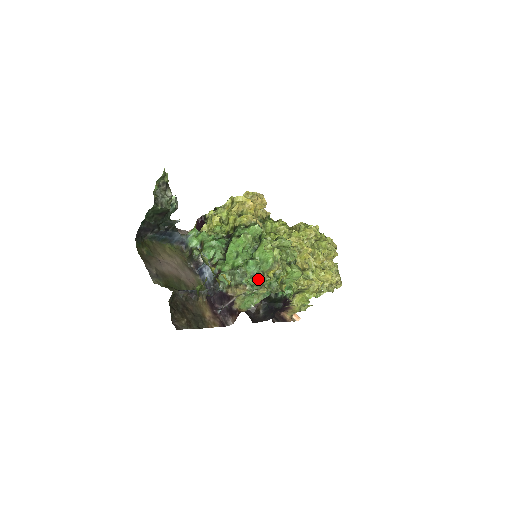
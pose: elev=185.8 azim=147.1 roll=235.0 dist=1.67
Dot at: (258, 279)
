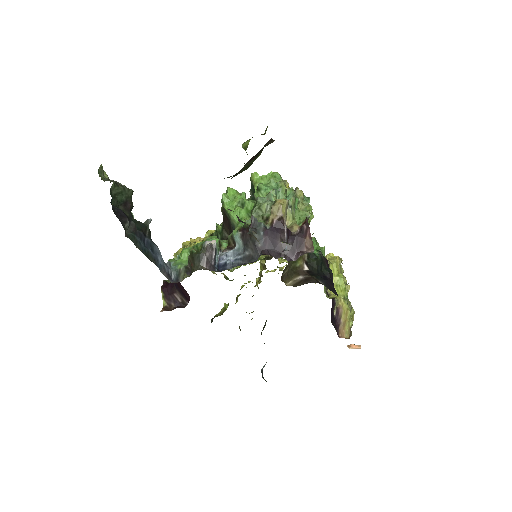
Dot at: (284, 194)
